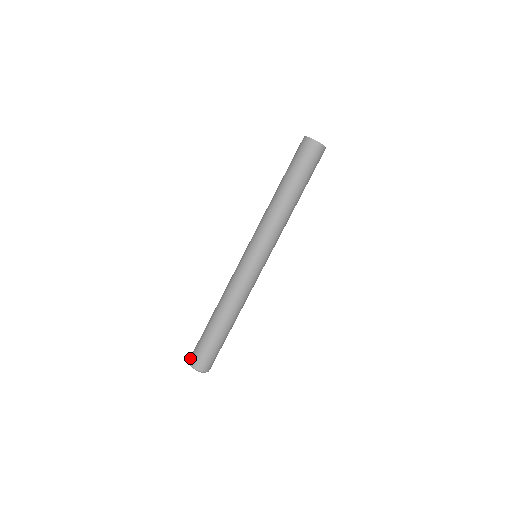
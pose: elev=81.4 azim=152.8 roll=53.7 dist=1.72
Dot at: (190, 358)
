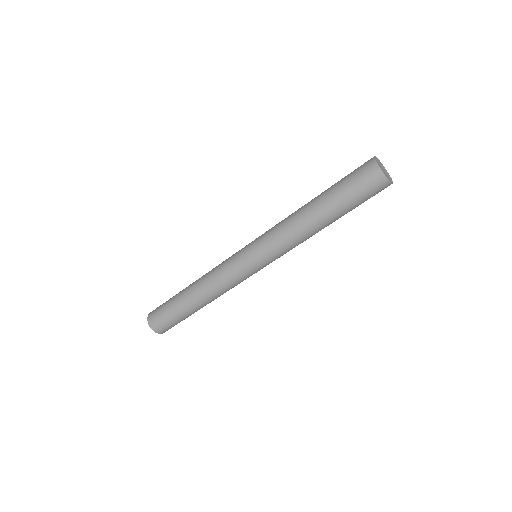
Dot at: (155, 329)
